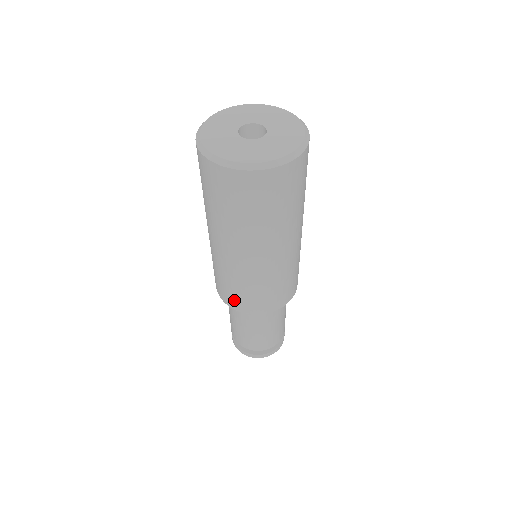
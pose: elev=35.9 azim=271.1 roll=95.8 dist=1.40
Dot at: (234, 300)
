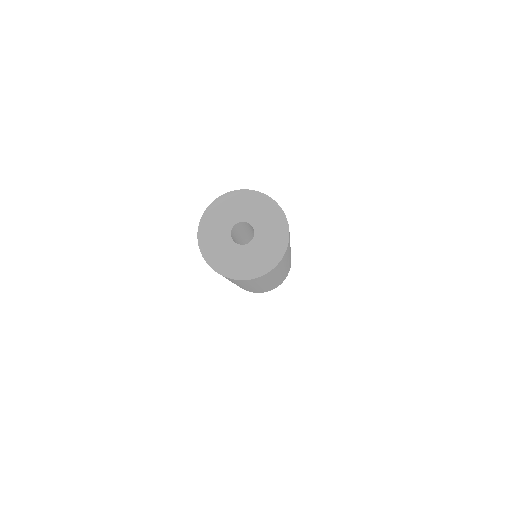
Dot at: occluded
